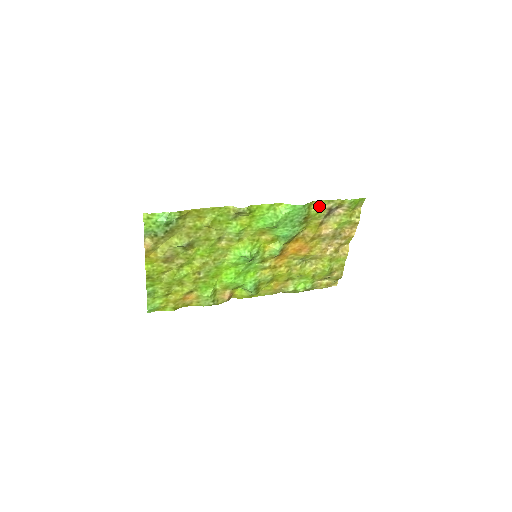
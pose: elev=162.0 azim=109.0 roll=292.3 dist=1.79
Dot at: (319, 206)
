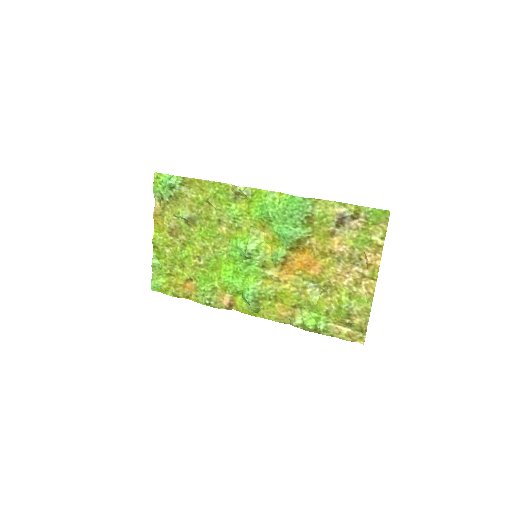
Dot at: (327, 207)
